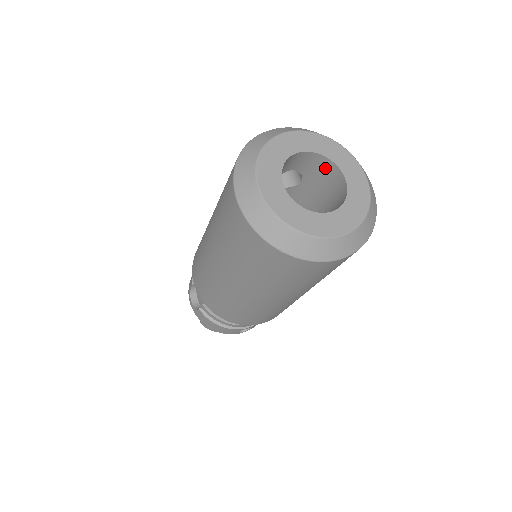
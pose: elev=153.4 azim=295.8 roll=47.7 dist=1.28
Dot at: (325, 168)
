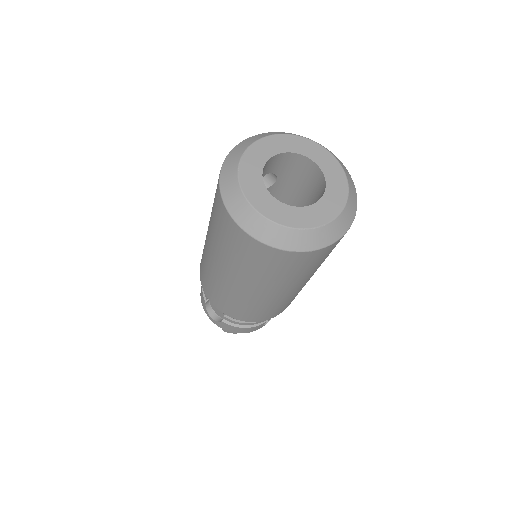
Dot at: (295, 162)
